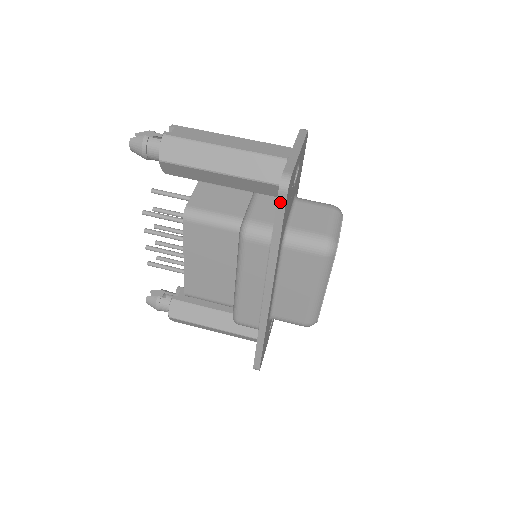
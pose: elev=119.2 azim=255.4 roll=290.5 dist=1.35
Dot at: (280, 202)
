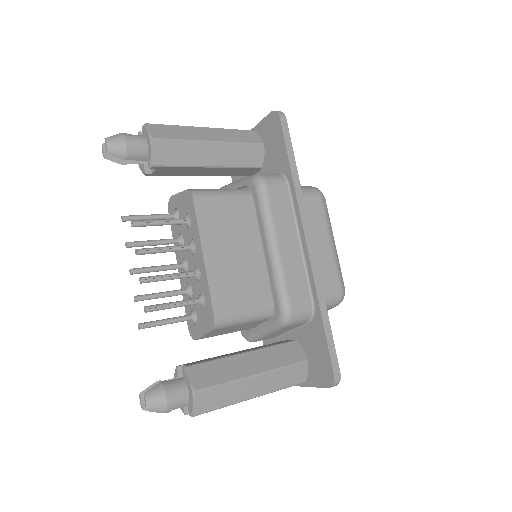
Dot at: (284, 127)
